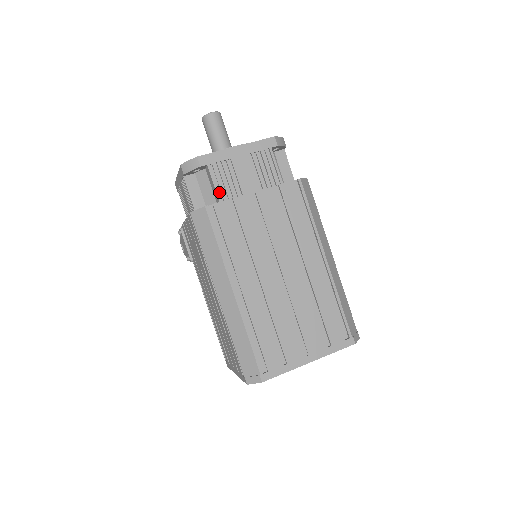
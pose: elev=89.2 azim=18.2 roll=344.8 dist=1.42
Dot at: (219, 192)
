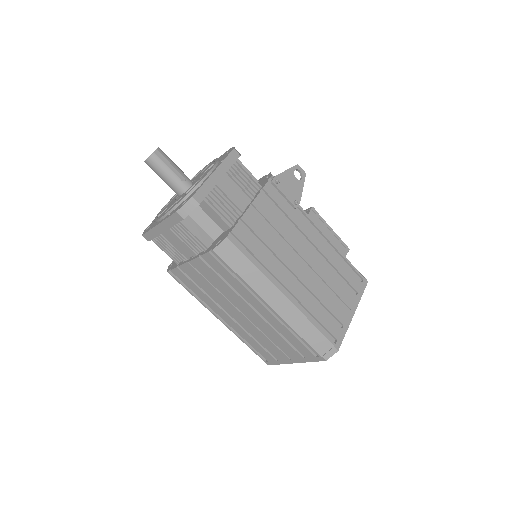
Dot at: (173, 255)
